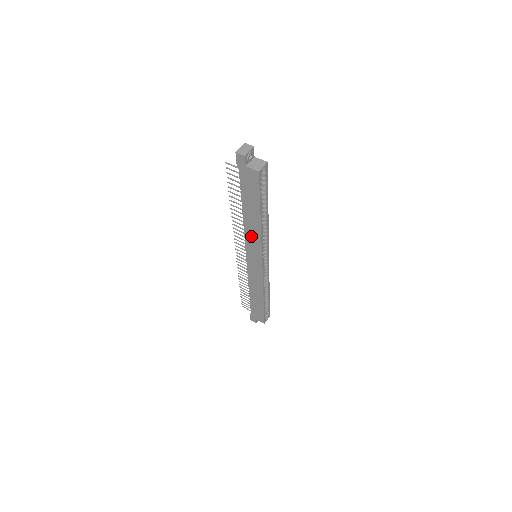
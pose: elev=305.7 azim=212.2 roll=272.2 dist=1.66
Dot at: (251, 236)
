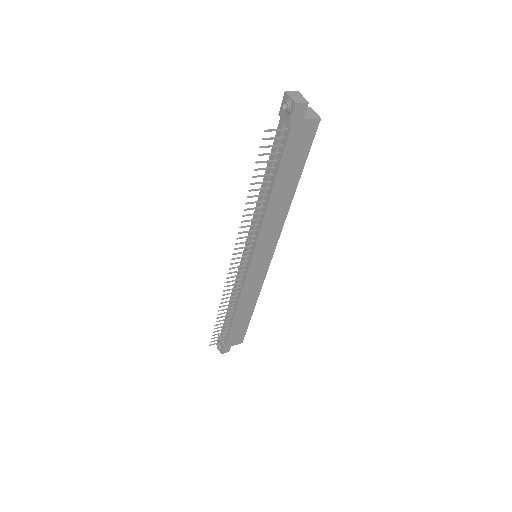
Dot at: (270, 226)
